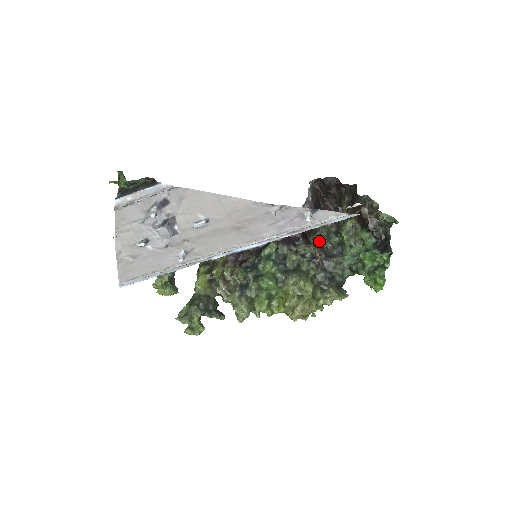
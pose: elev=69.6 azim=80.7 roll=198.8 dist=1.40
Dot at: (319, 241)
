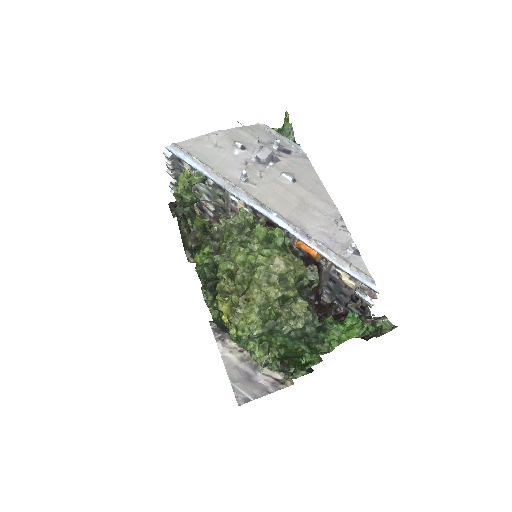
Dot at: occluded
